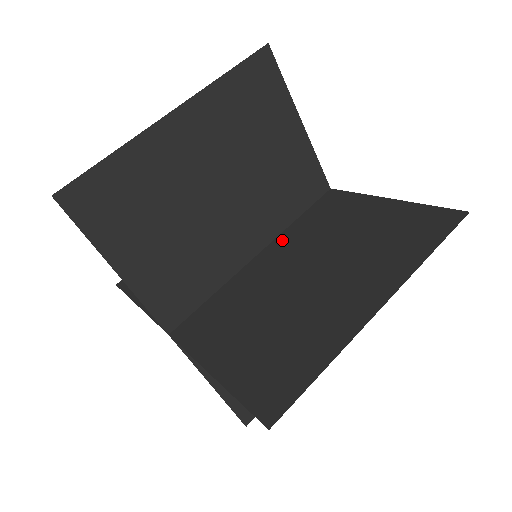
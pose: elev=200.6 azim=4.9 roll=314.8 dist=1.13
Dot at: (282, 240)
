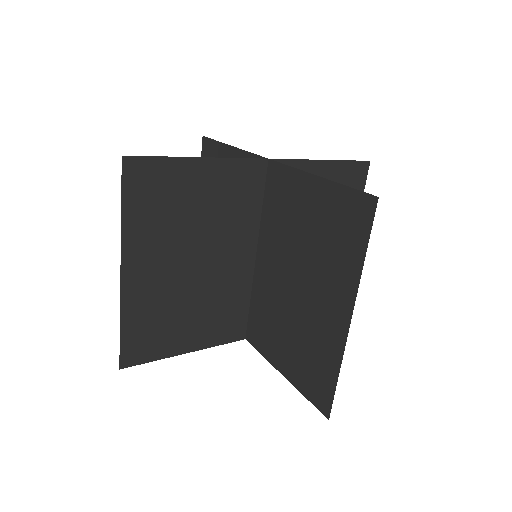
Dot at: (264, 236)
